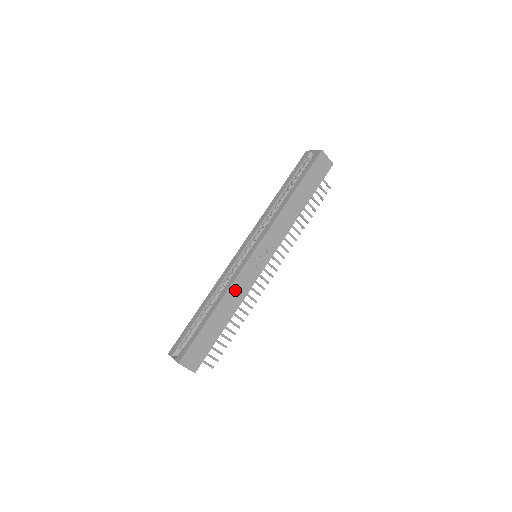
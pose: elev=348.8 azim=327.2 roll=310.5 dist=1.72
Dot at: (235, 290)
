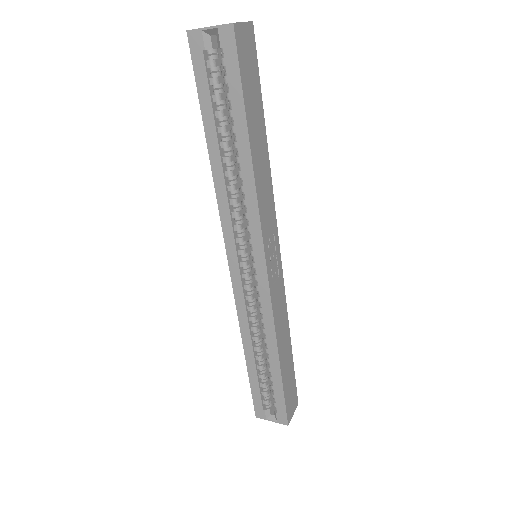
Dot at: (279, 321)
